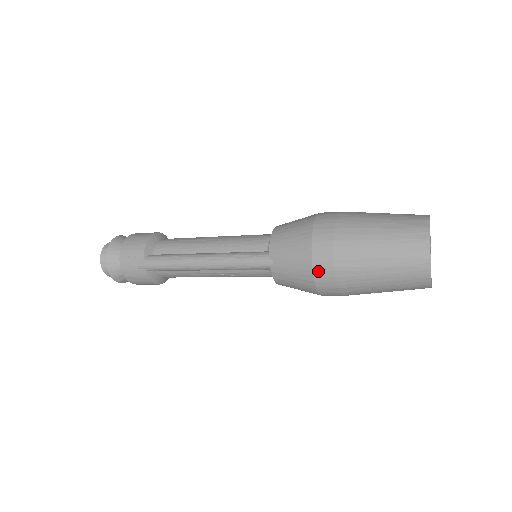
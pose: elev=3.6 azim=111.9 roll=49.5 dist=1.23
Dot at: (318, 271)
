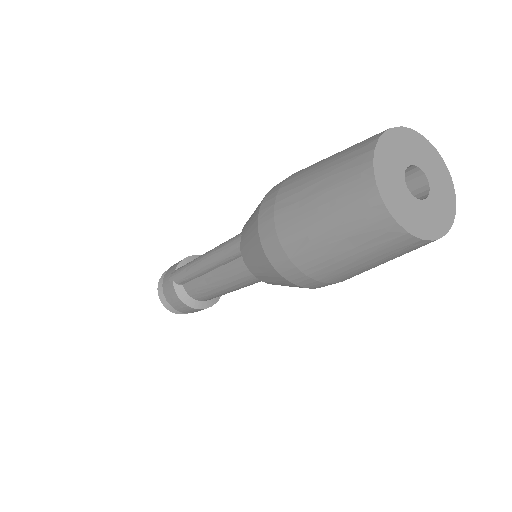
Dot at: (262, 224)
